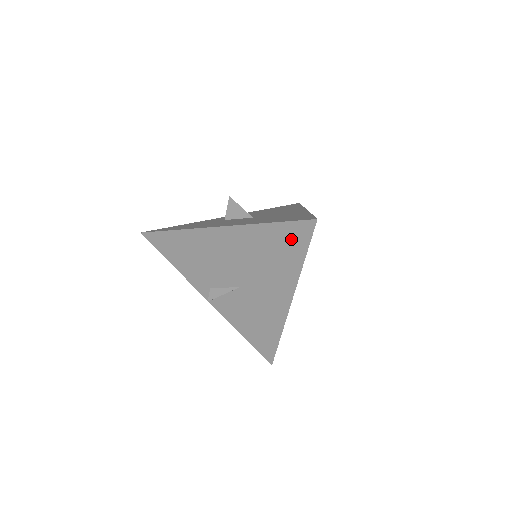
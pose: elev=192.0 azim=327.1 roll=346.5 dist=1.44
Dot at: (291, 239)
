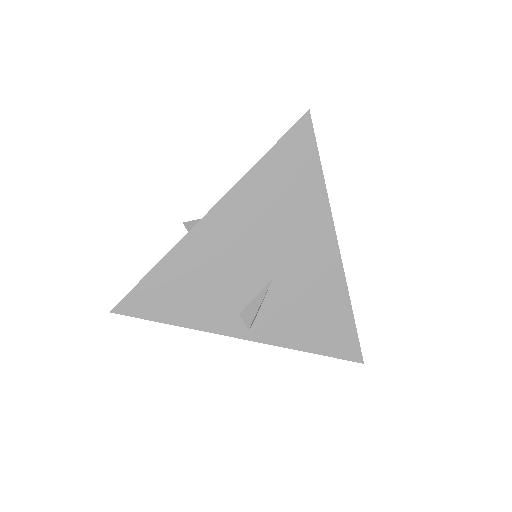
Dot at: (296, 157)
